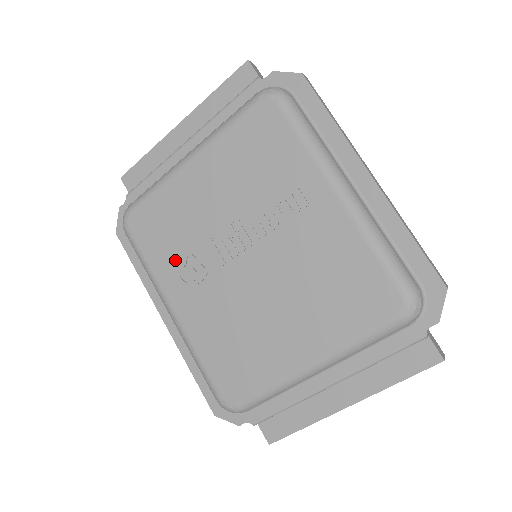
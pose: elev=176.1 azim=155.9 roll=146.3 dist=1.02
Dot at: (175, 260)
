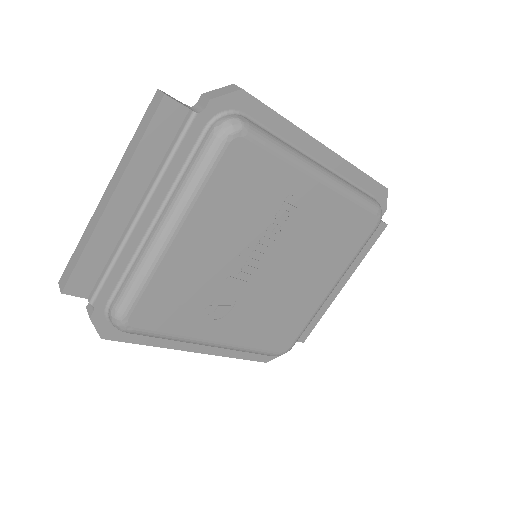
Dot at: (201, 313)
